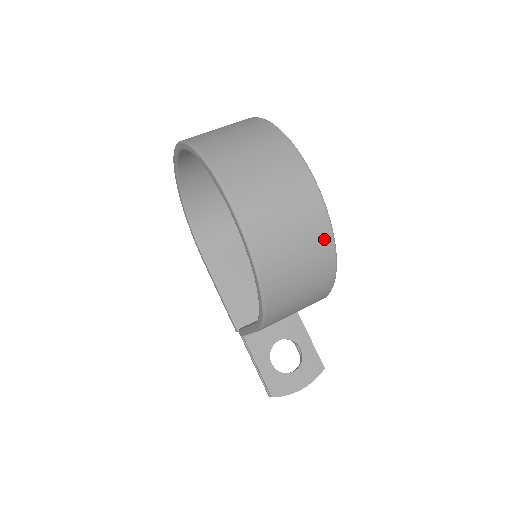
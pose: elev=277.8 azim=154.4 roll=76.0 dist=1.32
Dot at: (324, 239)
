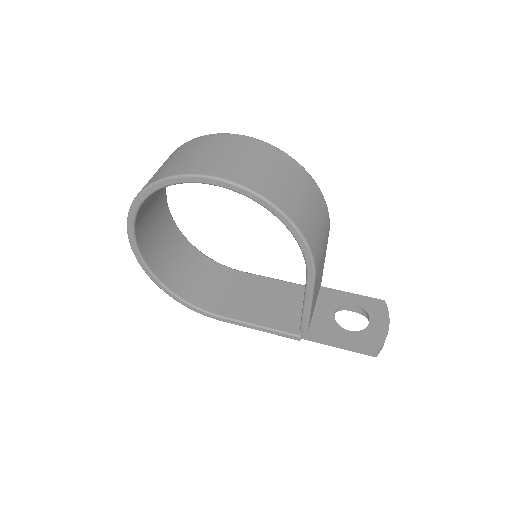
Dot at: (289, 162)
